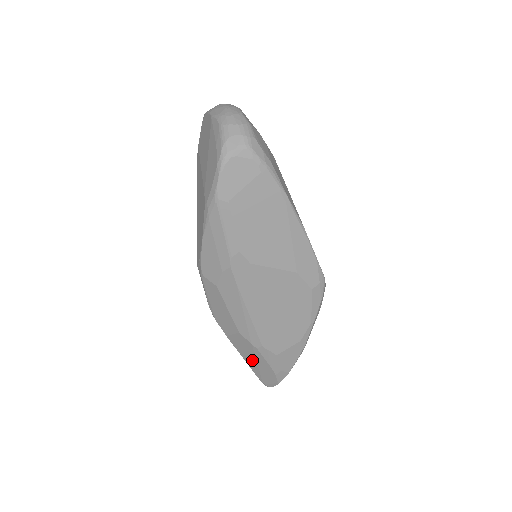
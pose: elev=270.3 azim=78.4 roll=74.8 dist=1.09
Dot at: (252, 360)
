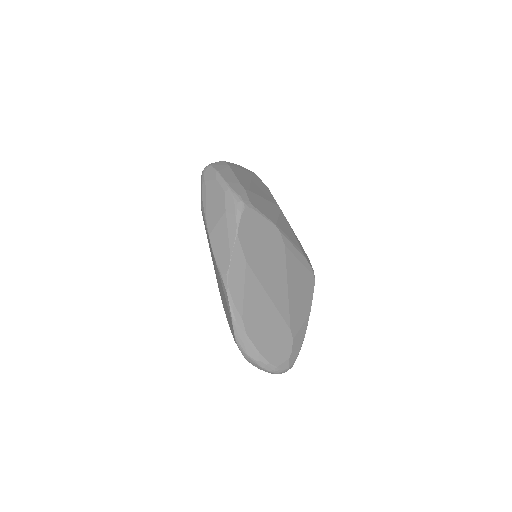
Dot at: occluded
